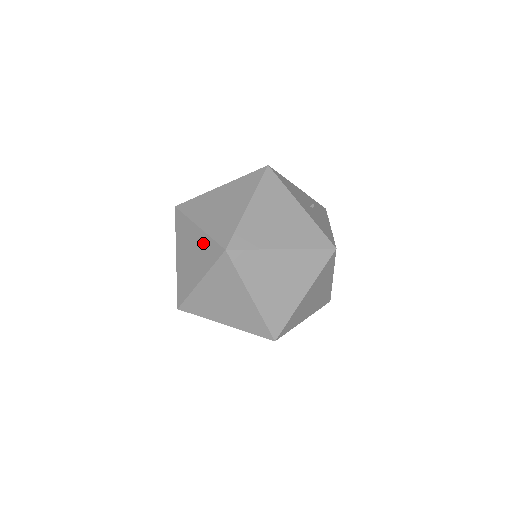
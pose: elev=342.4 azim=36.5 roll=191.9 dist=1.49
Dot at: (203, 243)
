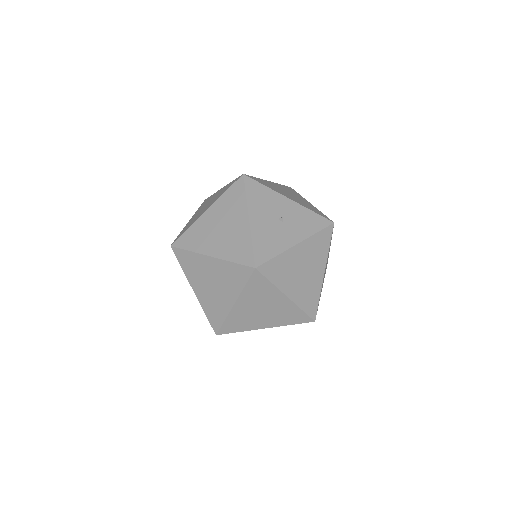
Dot at: occluded
